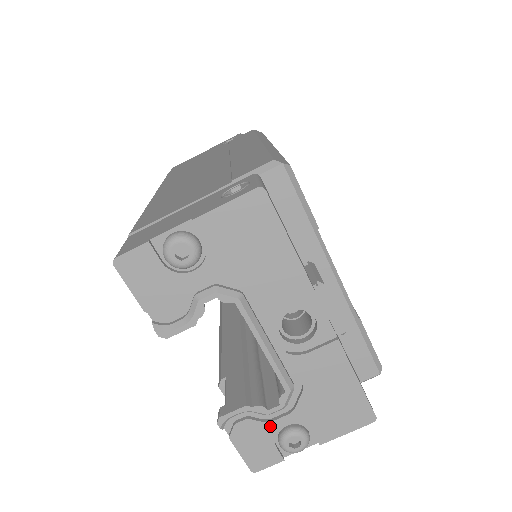
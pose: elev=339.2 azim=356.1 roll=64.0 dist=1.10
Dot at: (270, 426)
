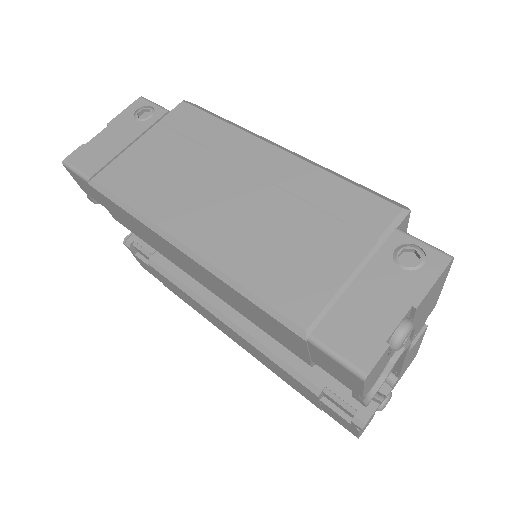
Dot at: occluded
